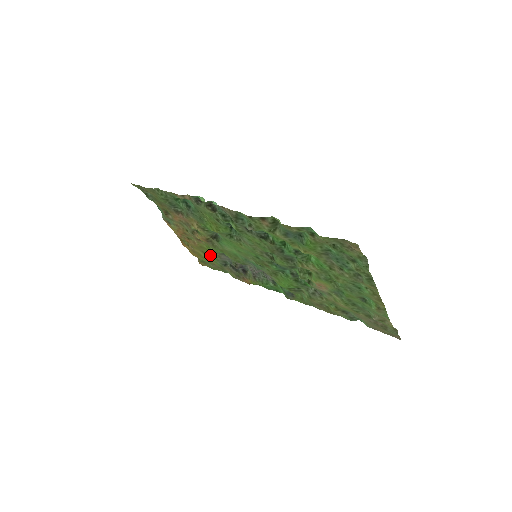
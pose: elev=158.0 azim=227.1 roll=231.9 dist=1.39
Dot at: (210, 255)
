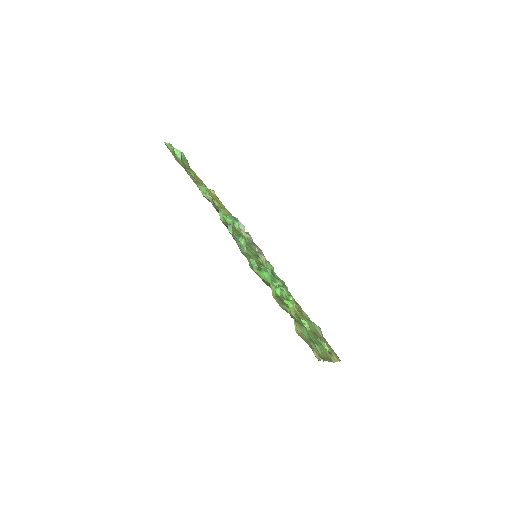
Dot at: (223, 207)
